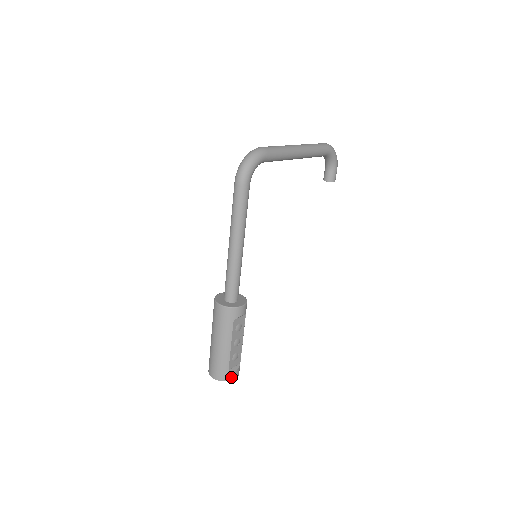
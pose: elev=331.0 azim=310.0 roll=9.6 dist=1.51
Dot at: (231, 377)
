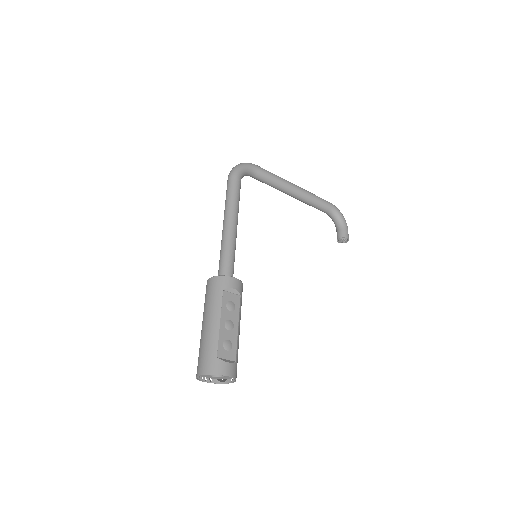
Dot at: (220, 370)
